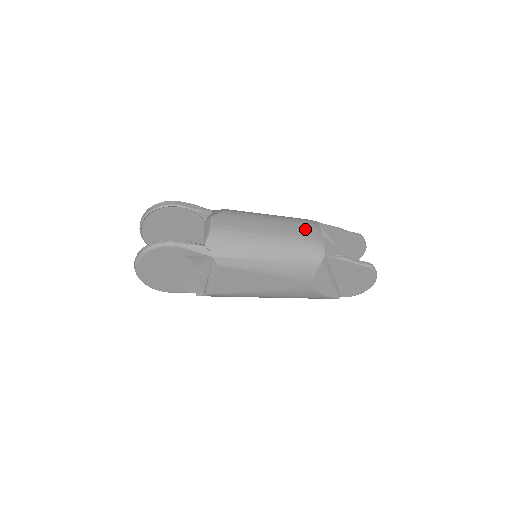
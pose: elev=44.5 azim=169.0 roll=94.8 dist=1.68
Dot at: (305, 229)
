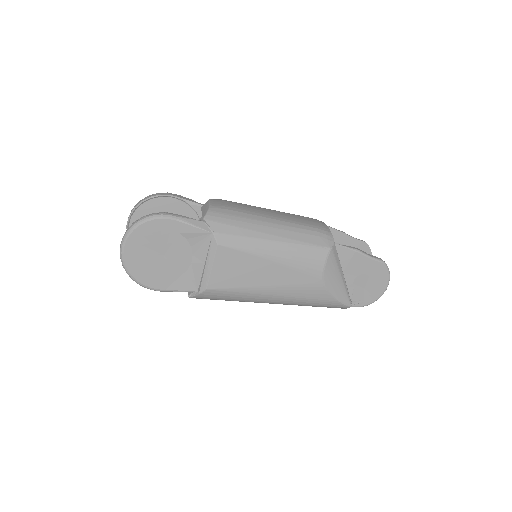
Dot at: (309, 220)
